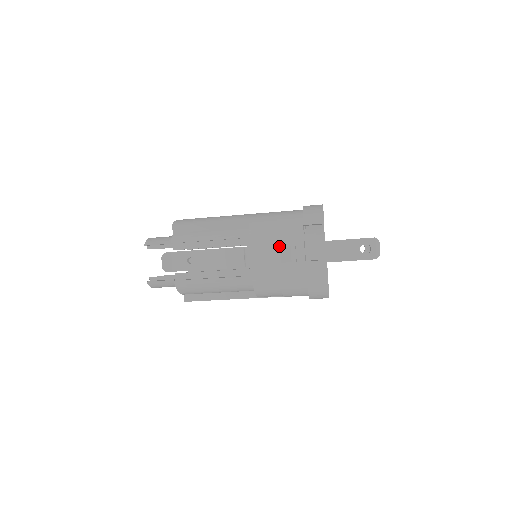
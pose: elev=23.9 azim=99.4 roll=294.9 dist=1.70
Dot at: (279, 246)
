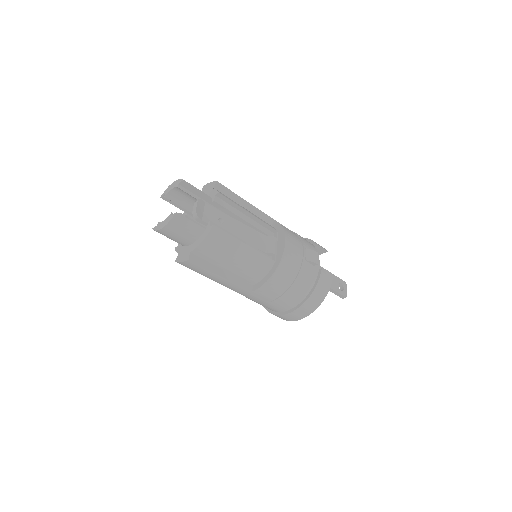
Dot at: (305, 247)
